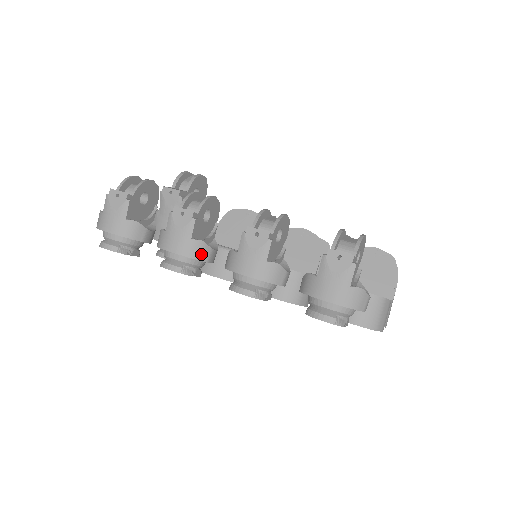
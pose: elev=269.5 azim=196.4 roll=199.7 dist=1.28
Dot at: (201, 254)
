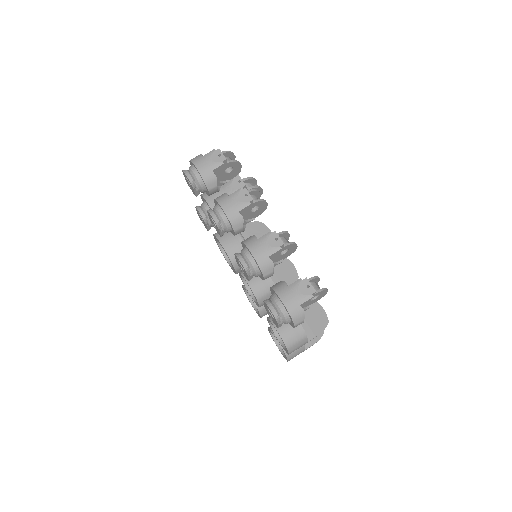
Dot at: (236, 224)
